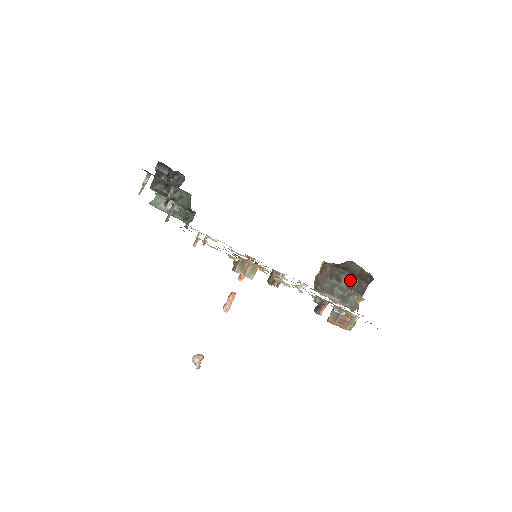
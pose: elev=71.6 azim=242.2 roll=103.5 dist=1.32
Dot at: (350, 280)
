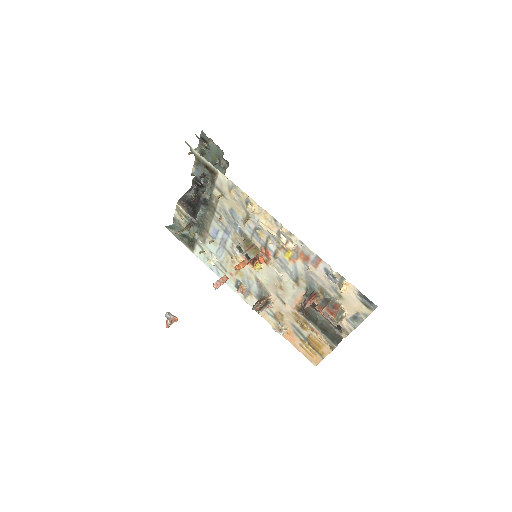
Dot at: occluded
